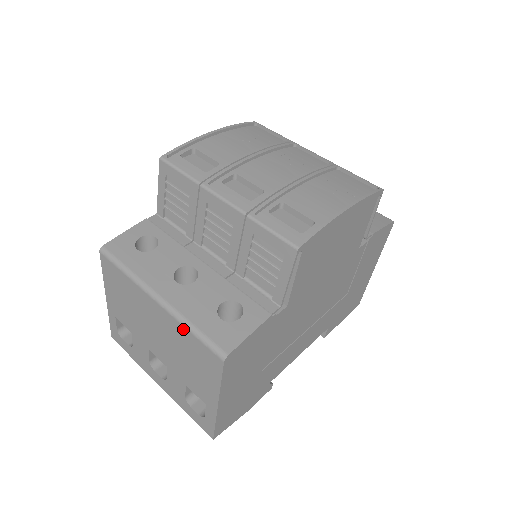
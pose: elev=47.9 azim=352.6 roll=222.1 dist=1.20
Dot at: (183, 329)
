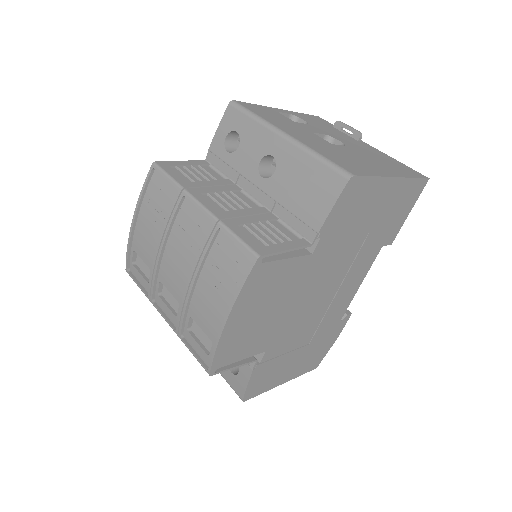
Dot at: occluded
